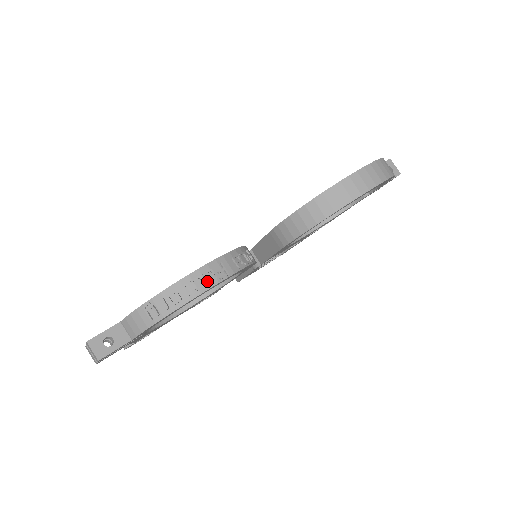
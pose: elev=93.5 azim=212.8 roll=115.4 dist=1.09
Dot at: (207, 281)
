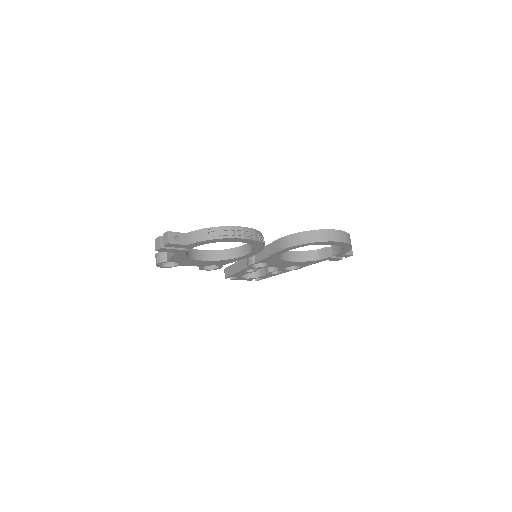
Dot at: (245, 234)
